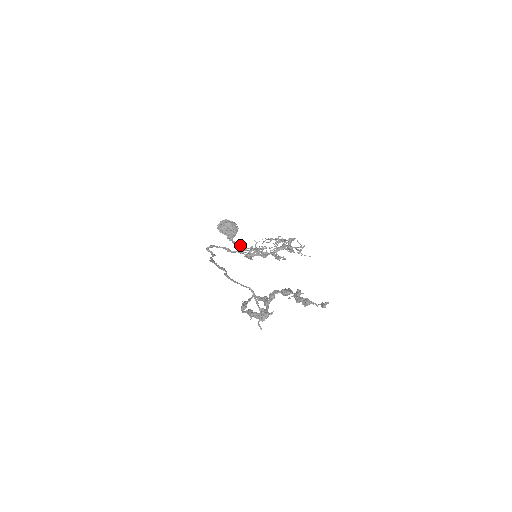
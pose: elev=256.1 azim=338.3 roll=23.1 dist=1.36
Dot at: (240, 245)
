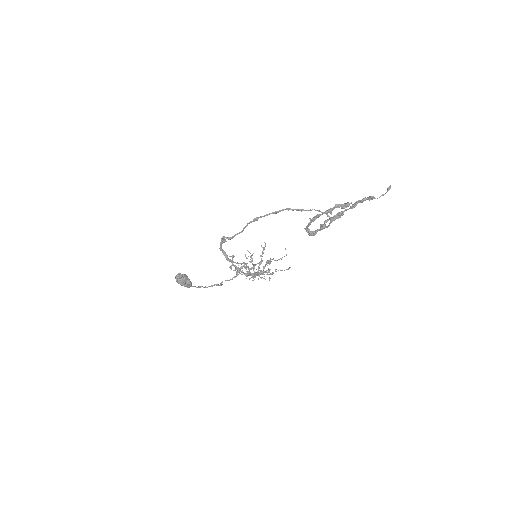
Dot at: (234, 256)
